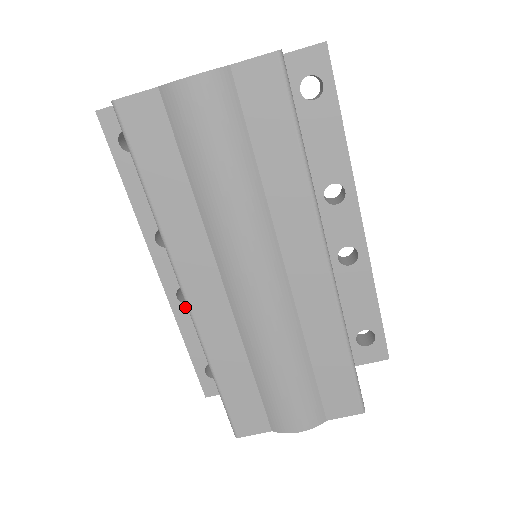
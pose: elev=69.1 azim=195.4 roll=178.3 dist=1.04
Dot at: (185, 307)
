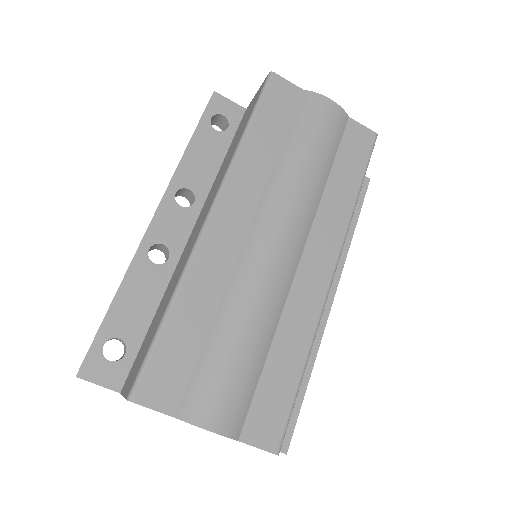
Dot at: (148, 263)
